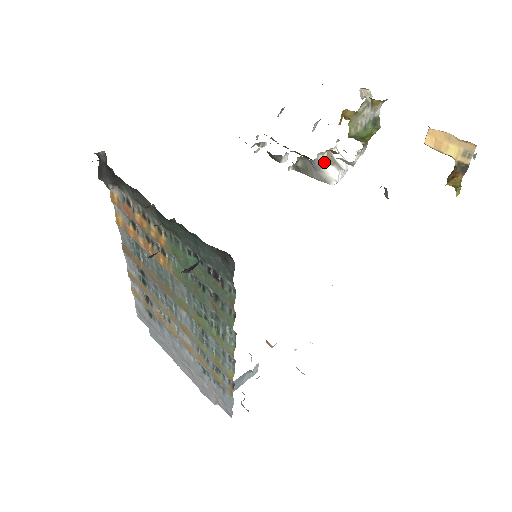
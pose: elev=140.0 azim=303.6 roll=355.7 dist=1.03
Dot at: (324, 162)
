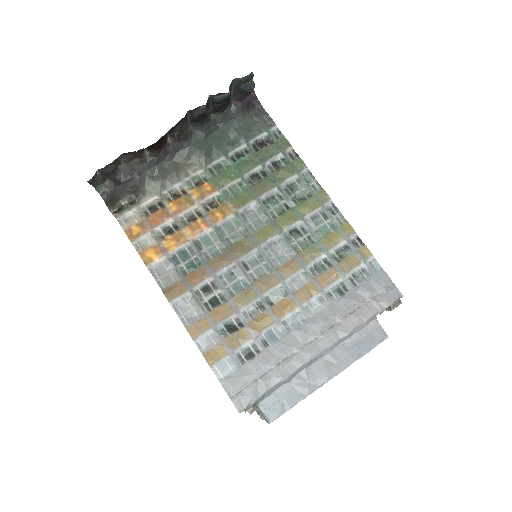
Dot at: occluded
